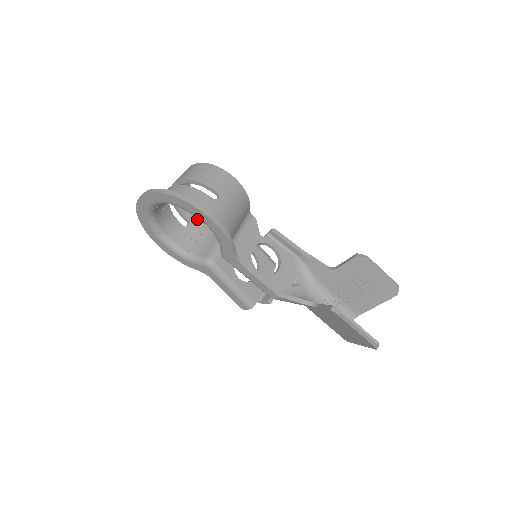
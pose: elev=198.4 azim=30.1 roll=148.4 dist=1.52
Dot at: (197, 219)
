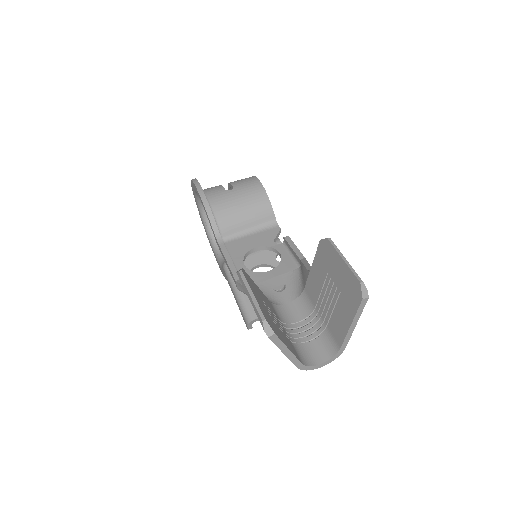
Dot at: occluded
